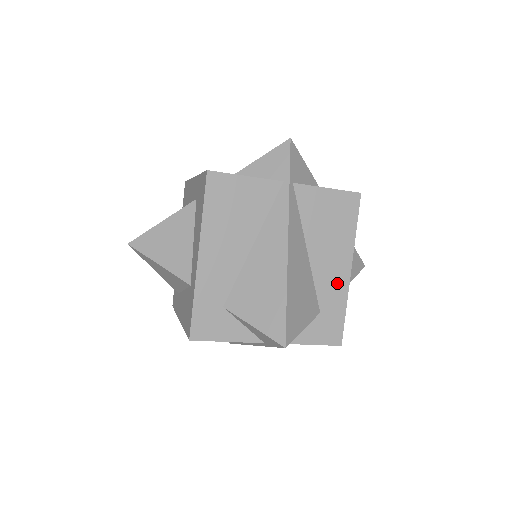
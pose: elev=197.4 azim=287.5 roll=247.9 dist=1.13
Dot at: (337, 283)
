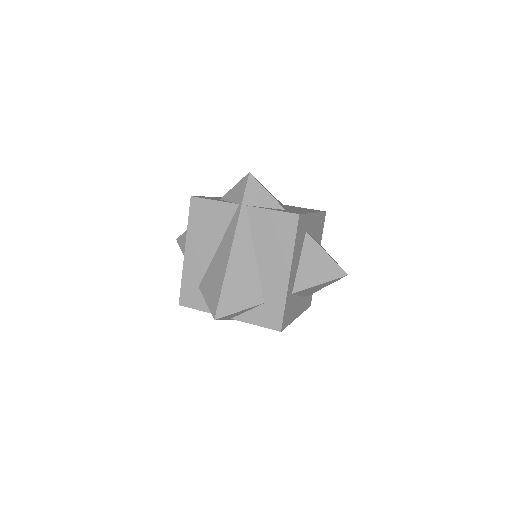
Dot at: (278, 283)
